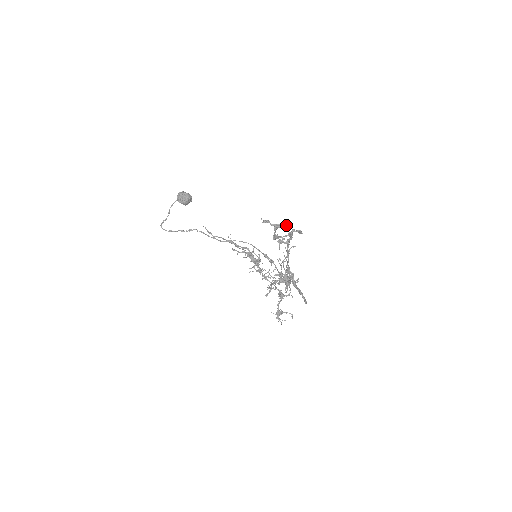
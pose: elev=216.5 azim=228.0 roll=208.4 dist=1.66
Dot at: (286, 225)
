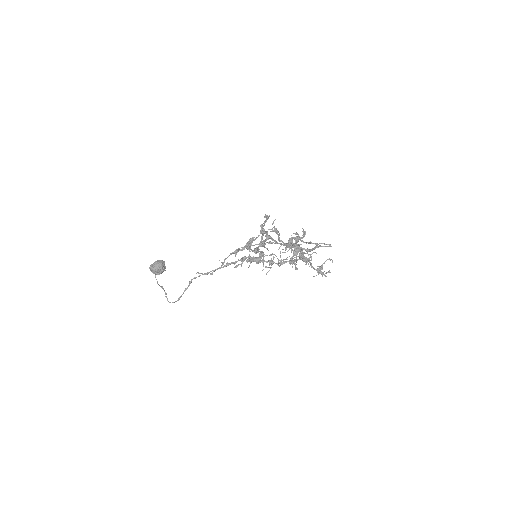
Dot at: (253, 237)
